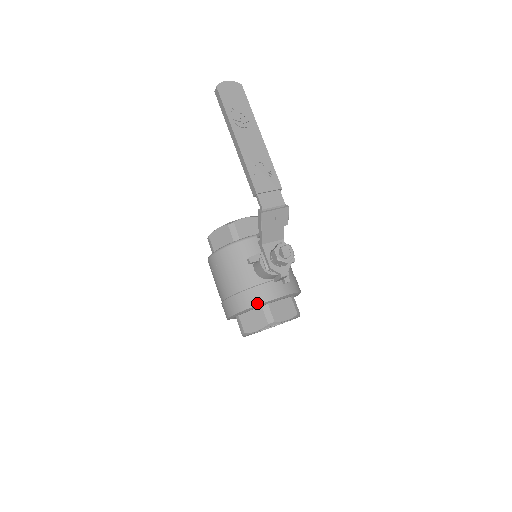
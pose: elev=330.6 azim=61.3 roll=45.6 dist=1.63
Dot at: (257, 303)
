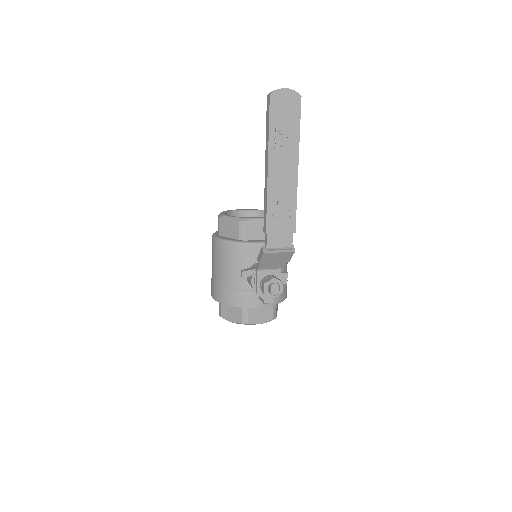
Dot at: (238, 305)
